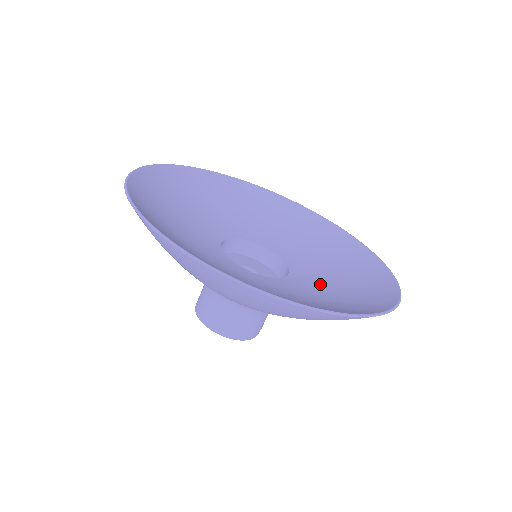
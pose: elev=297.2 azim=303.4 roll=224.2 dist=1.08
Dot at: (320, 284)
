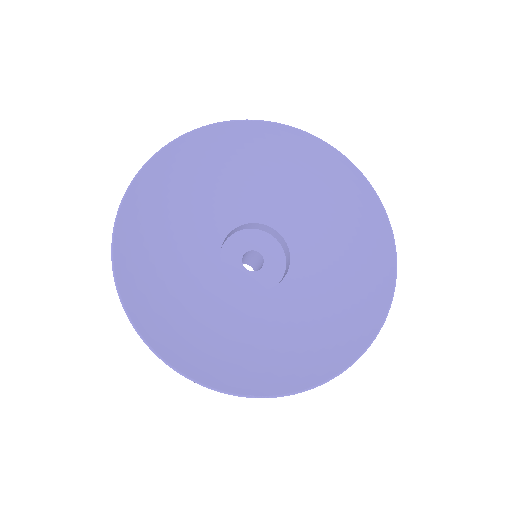
Dot at: (306, 301)
